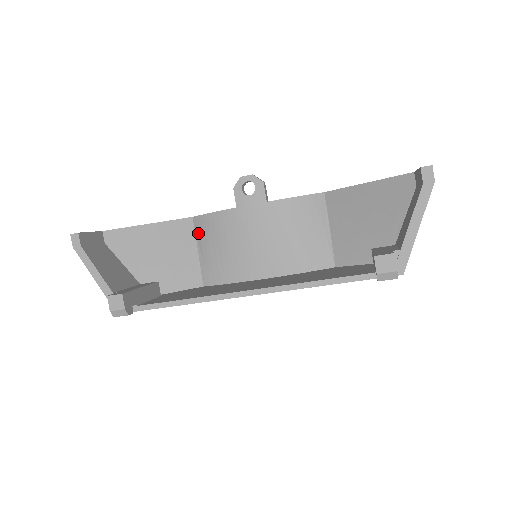
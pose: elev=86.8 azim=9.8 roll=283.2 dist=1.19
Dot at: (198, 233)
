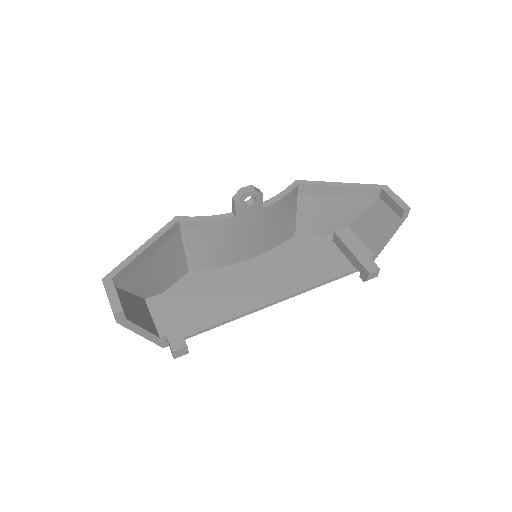
Dot at: (185, 234)
